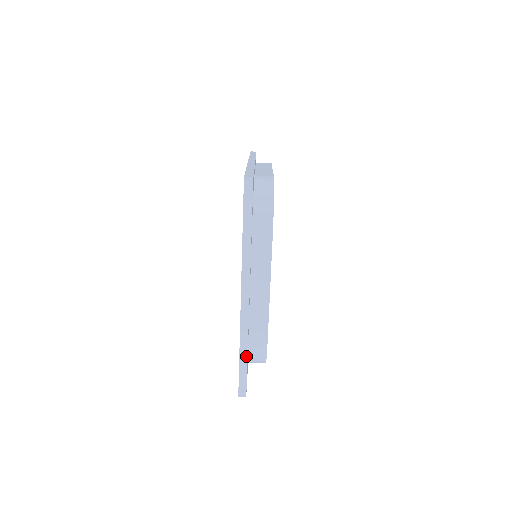
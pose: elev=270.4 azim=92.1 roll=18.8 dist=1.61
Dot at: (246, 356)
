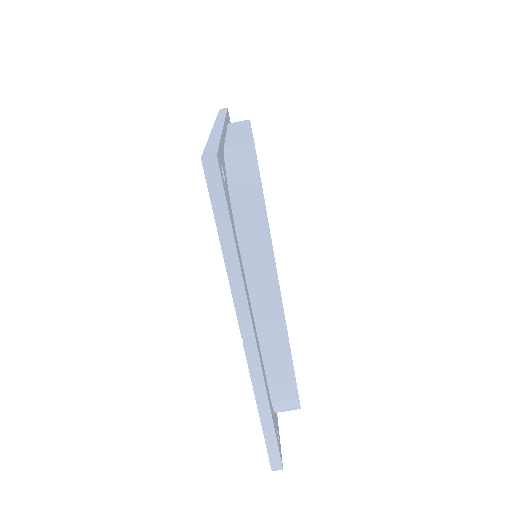
Dot at: (270, 419)
